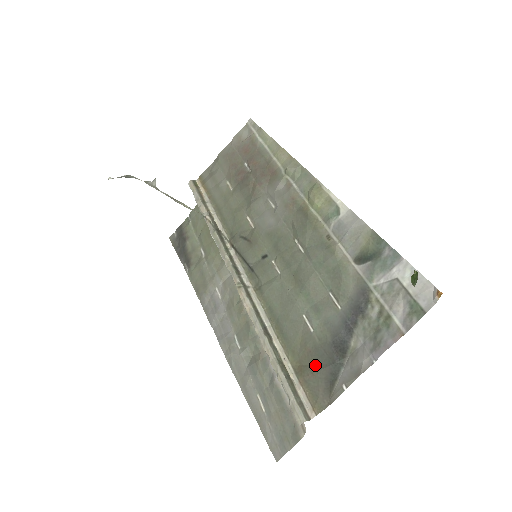
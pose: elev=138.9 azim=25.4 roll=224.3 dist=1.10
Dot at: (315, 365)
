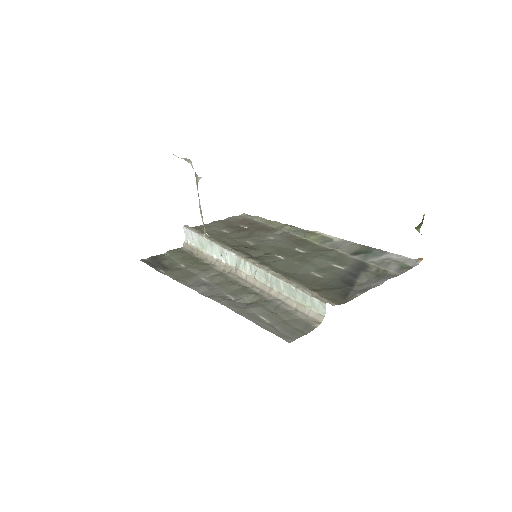
Dot at: (328, 288)
